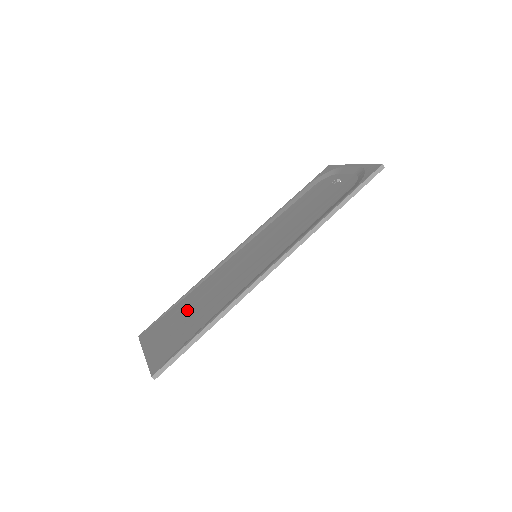
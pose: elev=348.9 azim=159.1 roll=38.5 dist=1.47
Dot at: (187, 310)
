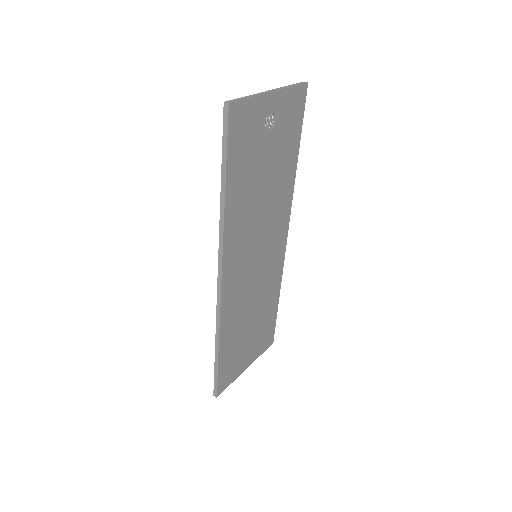
Dot at: occluded
